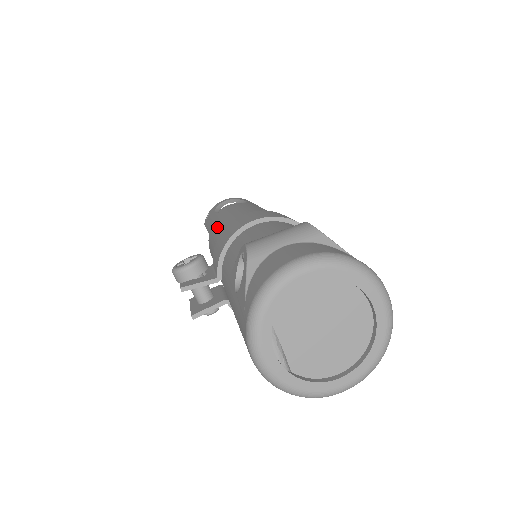
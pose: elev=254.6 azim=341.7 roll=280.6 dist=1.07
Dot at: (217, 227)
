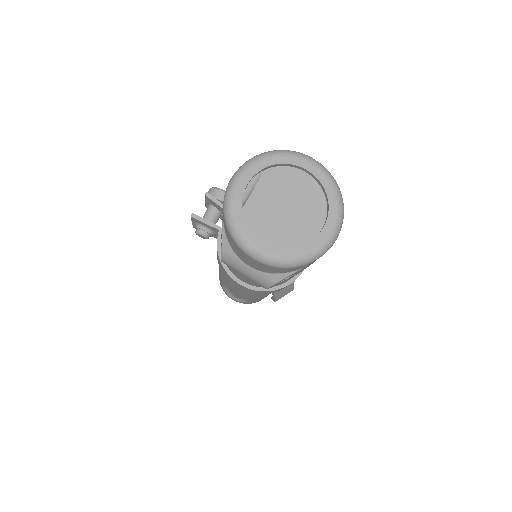
Dot at: occluded
